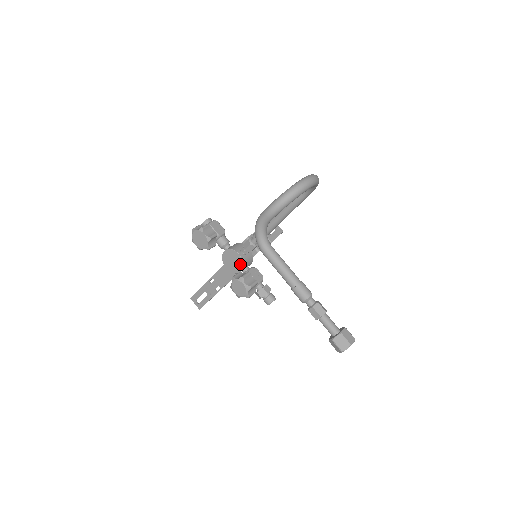
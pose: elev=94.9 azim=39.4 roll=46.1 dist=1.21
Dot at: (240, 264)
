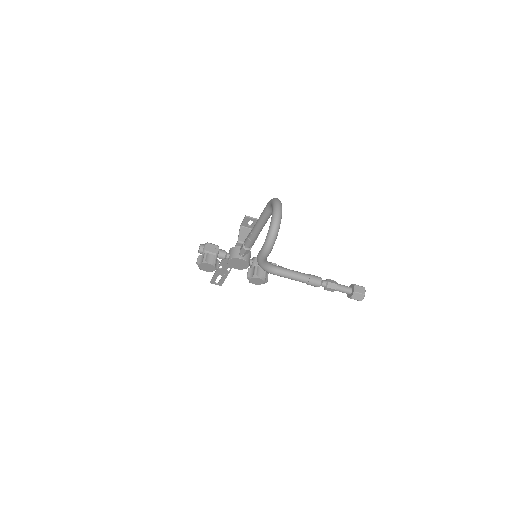
Dot at: (245, 263)
